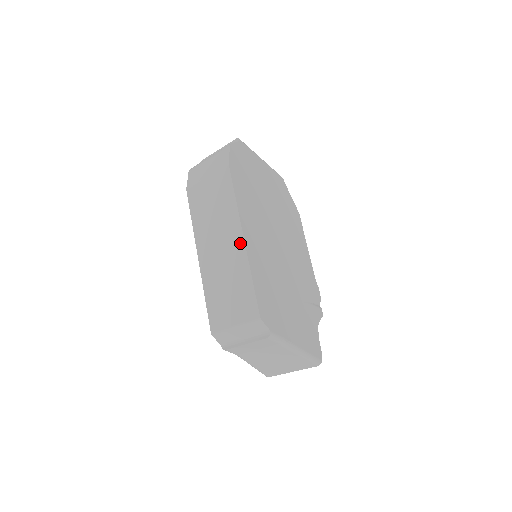
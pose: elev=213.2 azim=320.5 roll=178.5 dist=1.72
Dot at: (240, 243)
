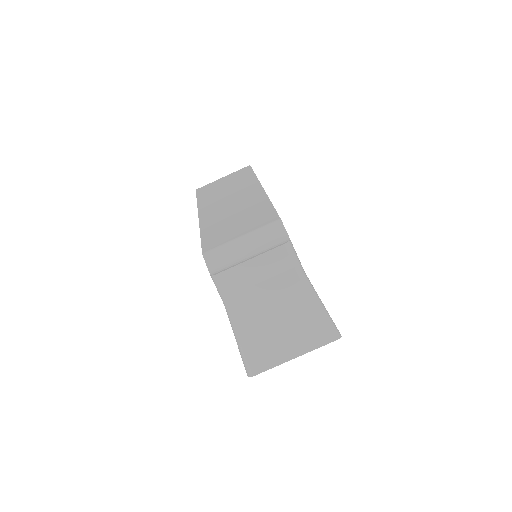
Dot at: (258, 190)
